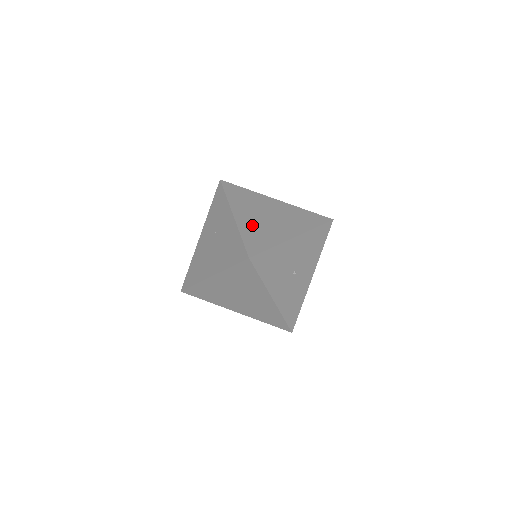
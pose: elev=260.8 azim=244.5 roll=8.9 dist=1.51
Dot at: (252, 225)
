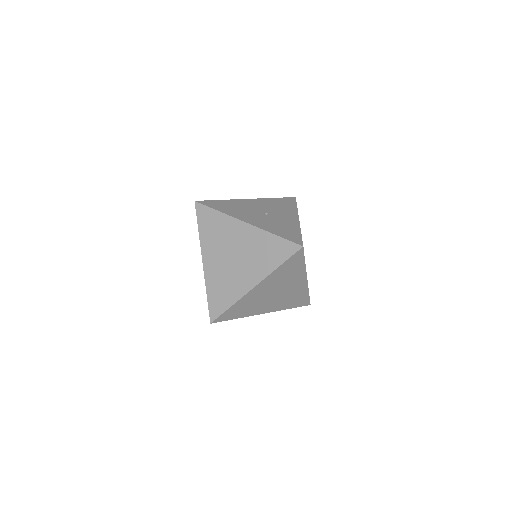
Dot at: occluded
